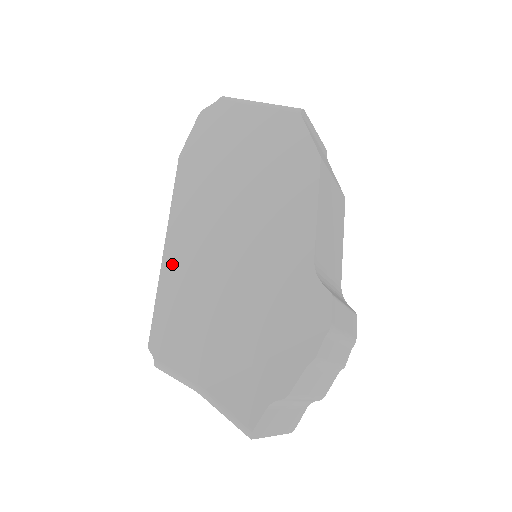
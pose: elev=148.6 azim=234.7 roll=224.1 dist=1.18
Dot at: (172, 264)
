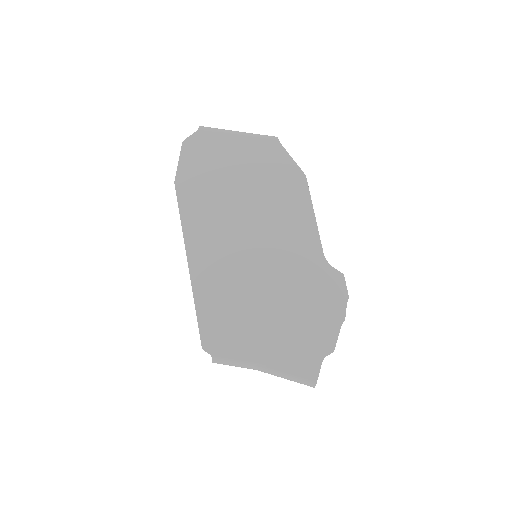
Dot at: (201, 277)
